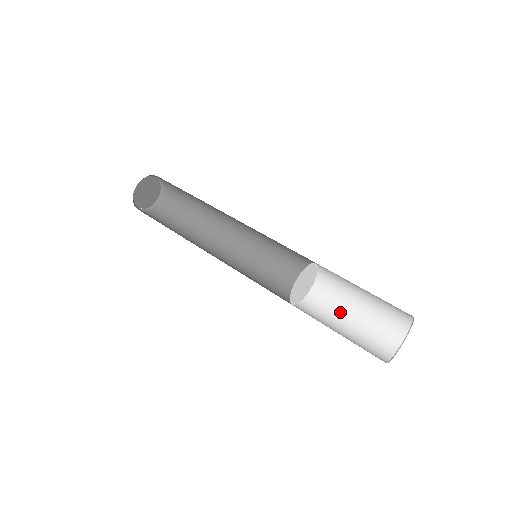
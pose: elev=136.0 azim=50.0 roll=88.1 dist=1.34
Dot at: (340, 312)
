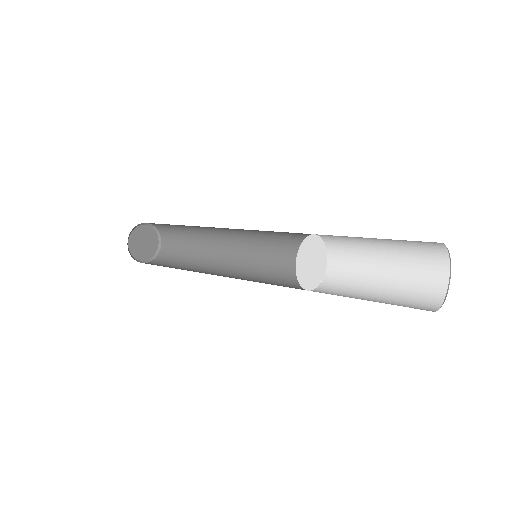
Dot at: (361, 289)
